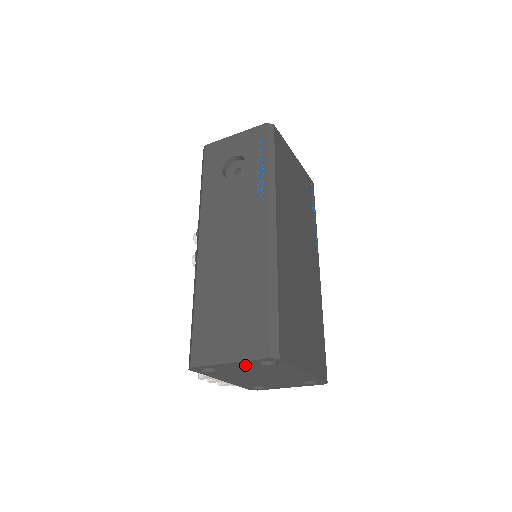
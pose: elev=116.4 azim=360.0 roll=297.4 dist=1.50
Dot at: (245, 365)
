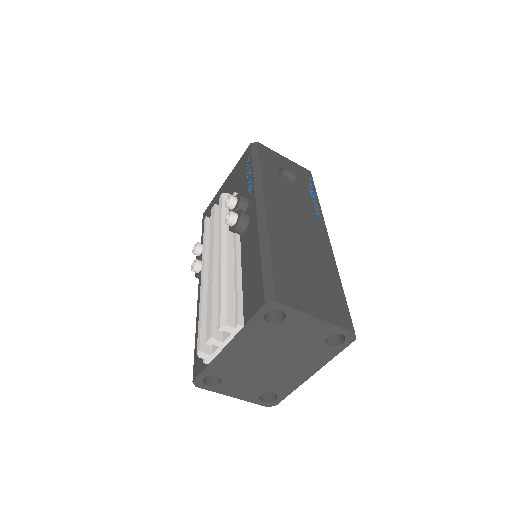
Dot at: (315, 331)
